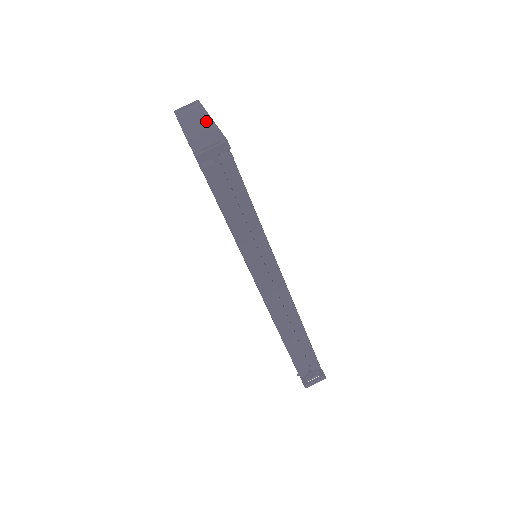
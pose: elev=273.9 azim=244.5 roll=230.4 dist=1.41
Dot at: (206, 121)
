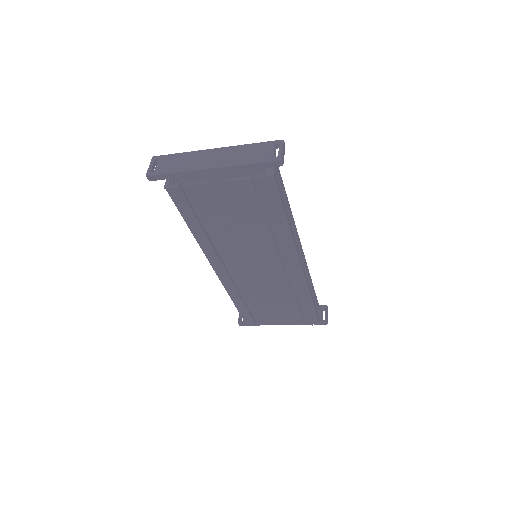
Dot at: (218, 151)
